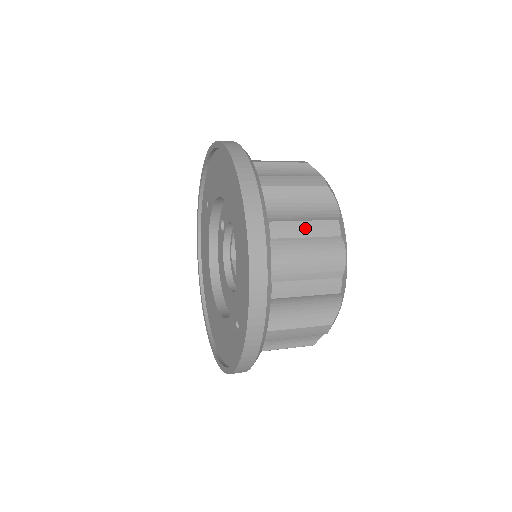
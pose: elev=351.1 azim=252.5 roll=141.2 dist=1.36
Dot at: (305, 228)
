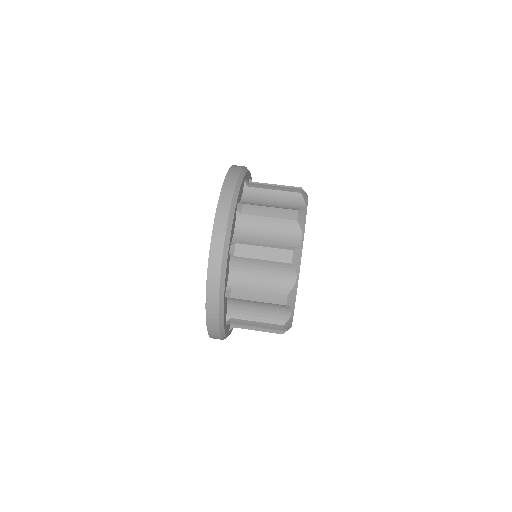
Dot at: (258, 296)
